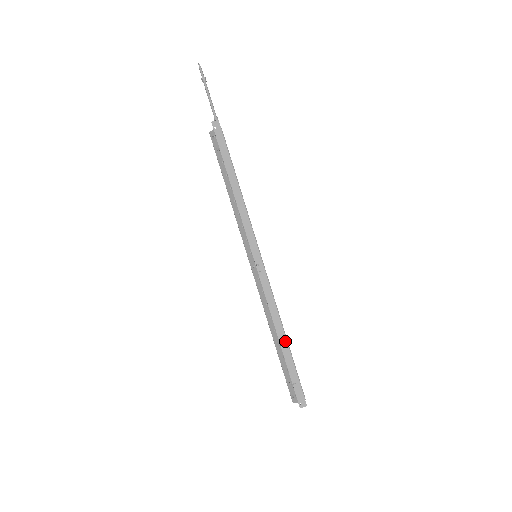
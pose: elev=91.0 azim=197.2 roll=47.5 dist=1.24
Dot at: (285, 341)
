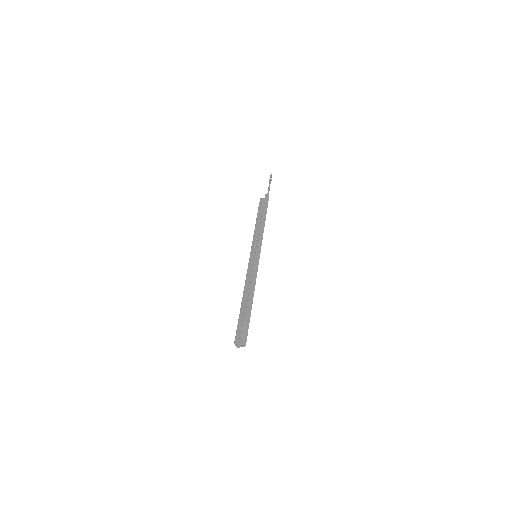
Dot at: (251, 302)
